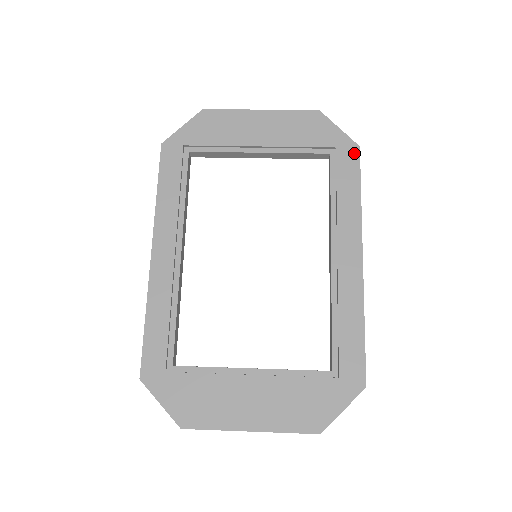
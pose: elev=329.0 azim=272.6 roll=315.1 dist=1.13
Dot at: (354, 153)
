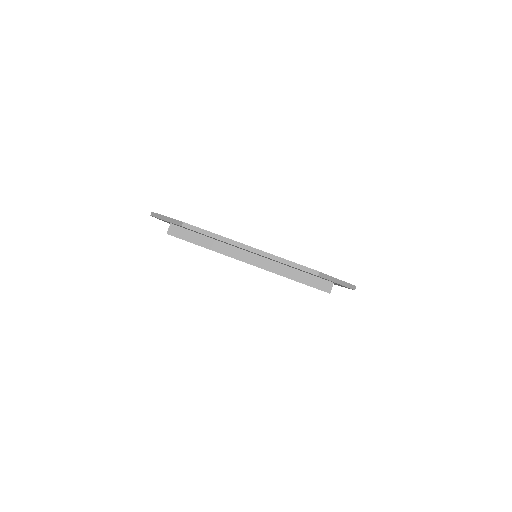
Dot at: occluded
